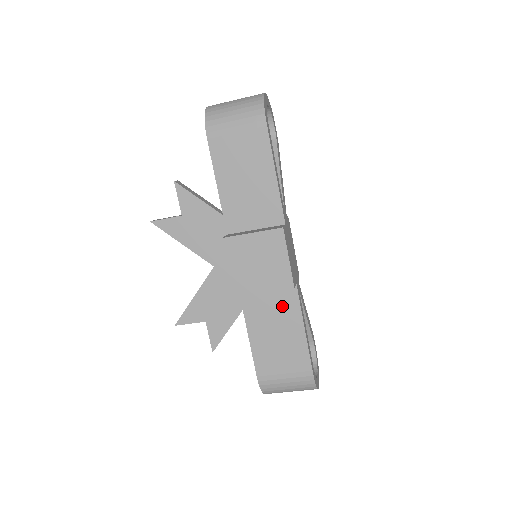
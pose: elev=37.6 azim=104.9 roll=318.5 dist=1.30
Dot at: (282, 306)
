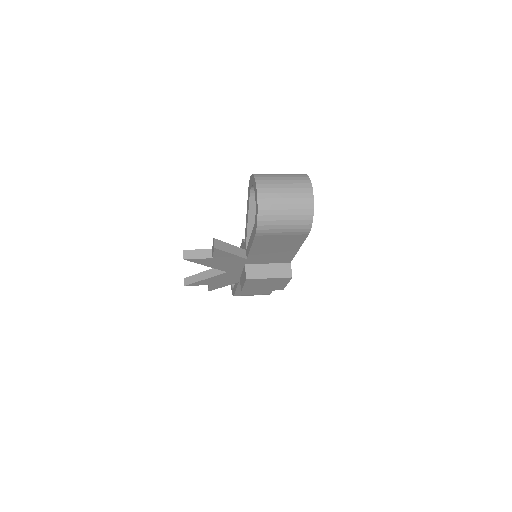
Dot at: occluded
